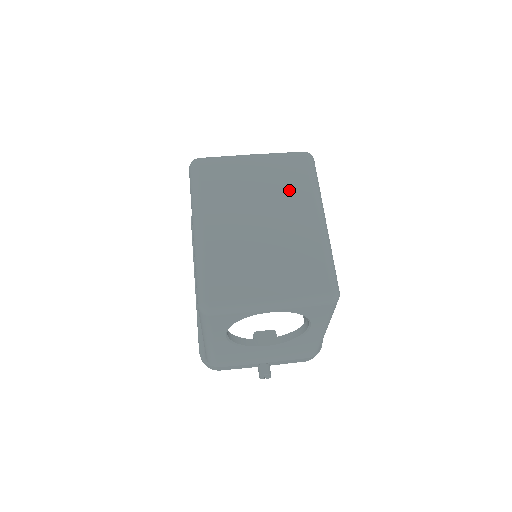
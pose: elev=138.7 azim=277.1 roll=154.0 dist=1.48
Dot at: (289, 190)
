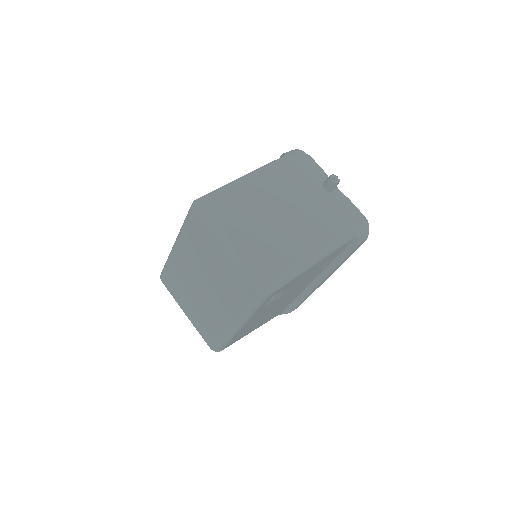
Dot at: (229, 293)
